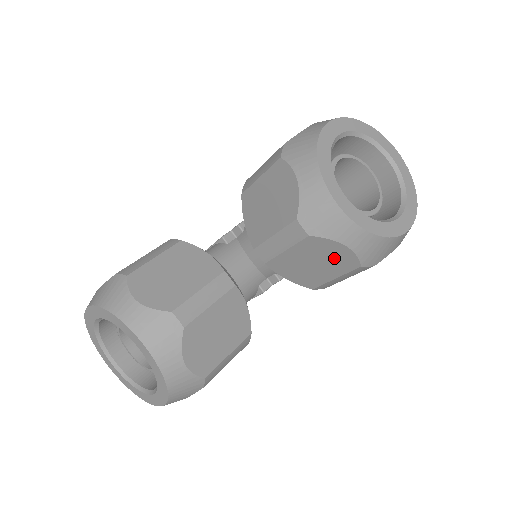
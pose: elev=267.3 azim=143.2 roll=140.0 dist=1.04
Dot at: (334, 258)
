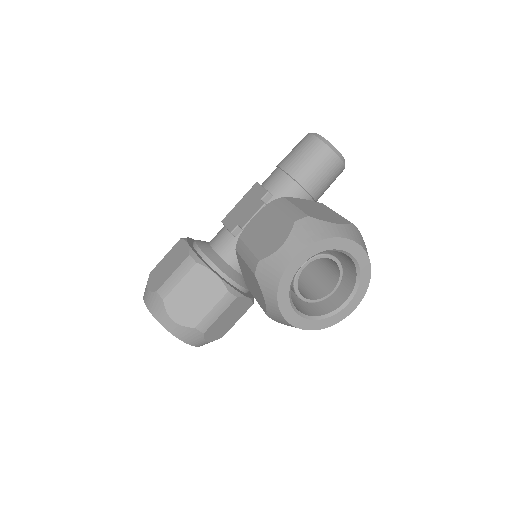
Dot at: occluded
